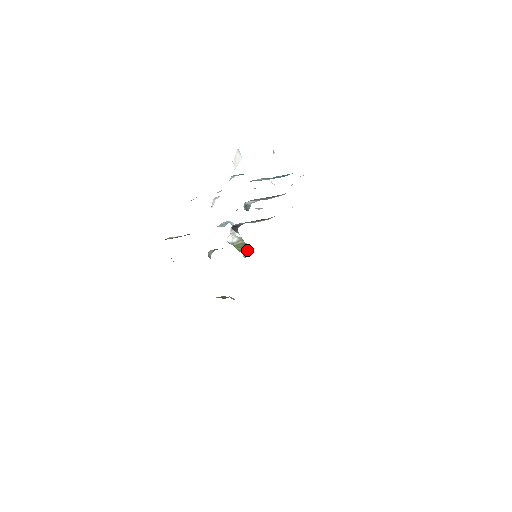
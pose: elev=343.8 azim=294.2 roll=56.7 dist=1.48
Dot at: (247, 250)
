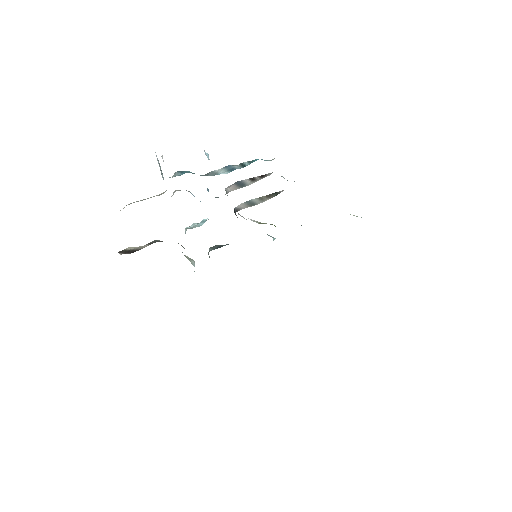
Dot at: (267, 234)
